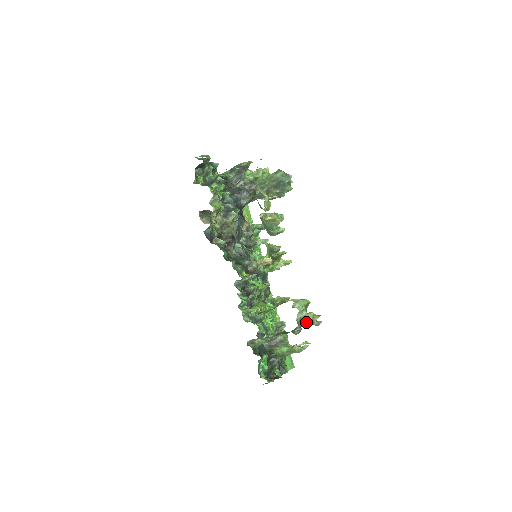
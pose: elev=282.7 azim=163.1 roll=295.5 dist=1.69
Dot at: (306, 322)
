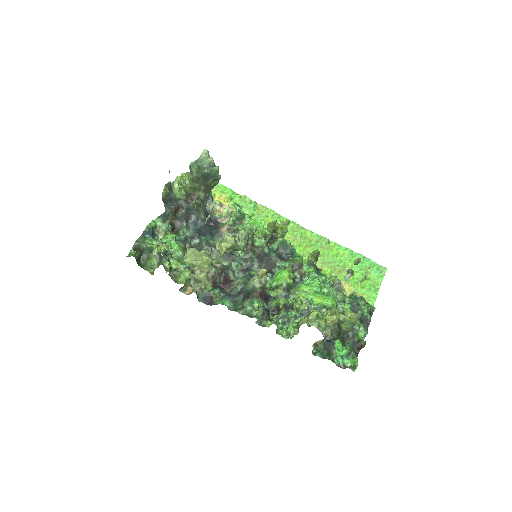
Dot at: occluded
